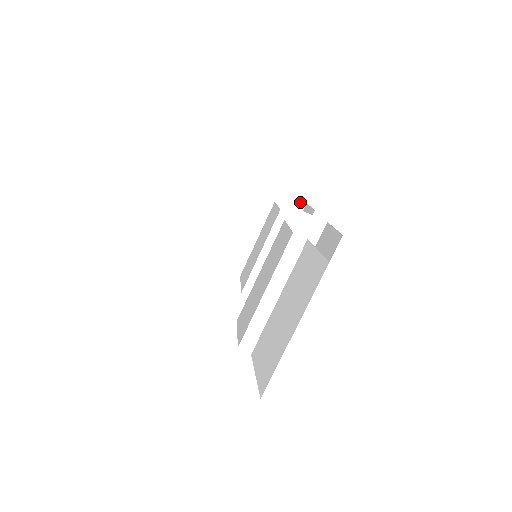
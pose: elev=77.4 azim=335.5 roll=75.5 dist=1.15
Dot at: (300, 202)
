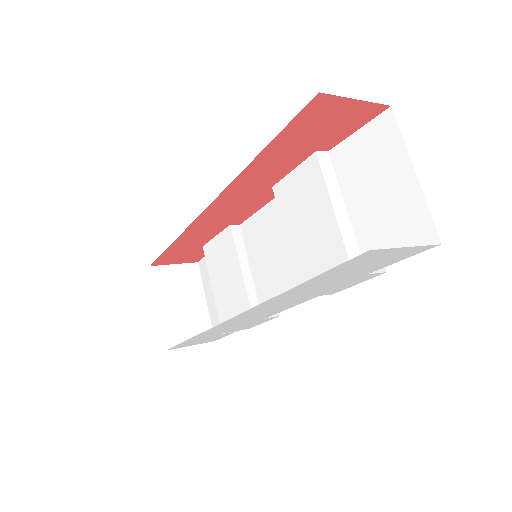
Dot at: occluded
